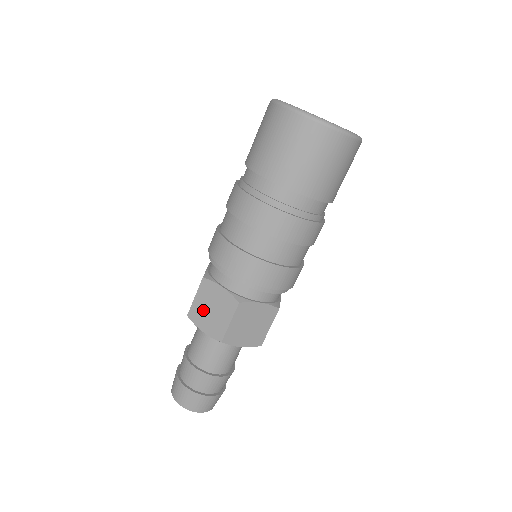
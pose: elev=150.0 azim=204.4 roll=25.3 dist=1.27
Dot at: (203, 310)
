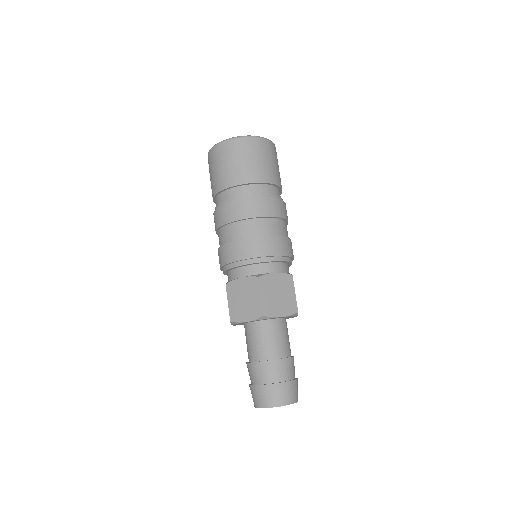
Dot at: (238, 306)
